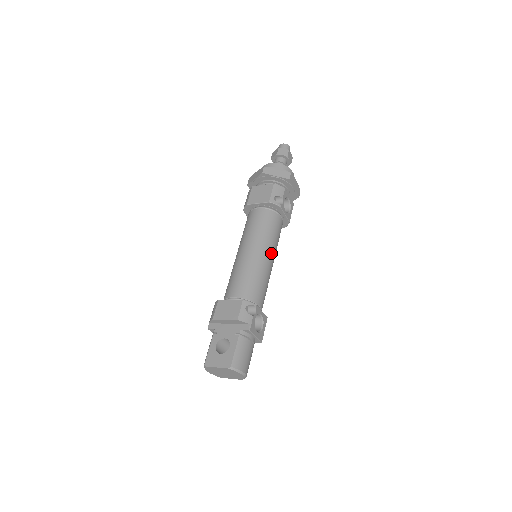
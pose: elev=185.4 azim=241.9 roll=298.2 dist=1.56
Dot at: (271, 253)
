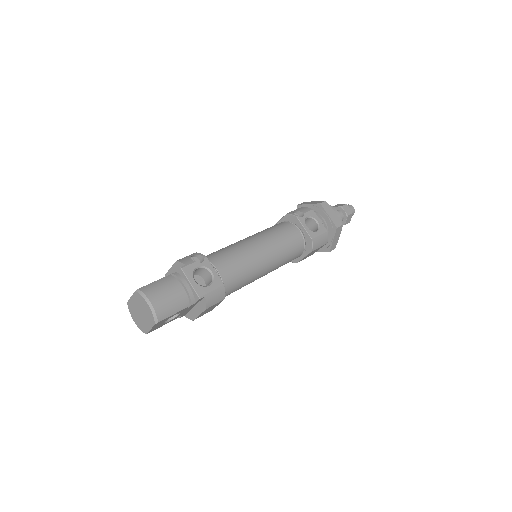
Dot at: (265, 244)
